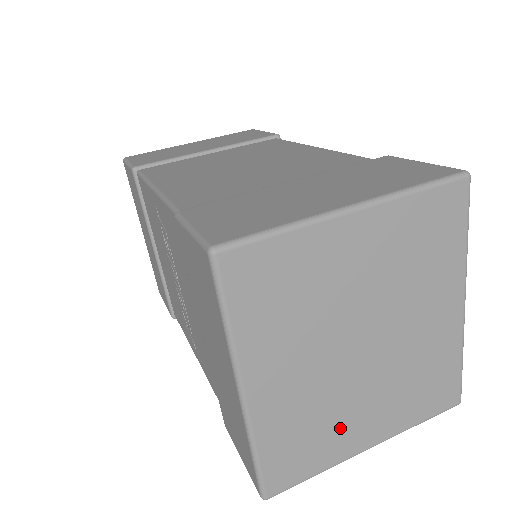
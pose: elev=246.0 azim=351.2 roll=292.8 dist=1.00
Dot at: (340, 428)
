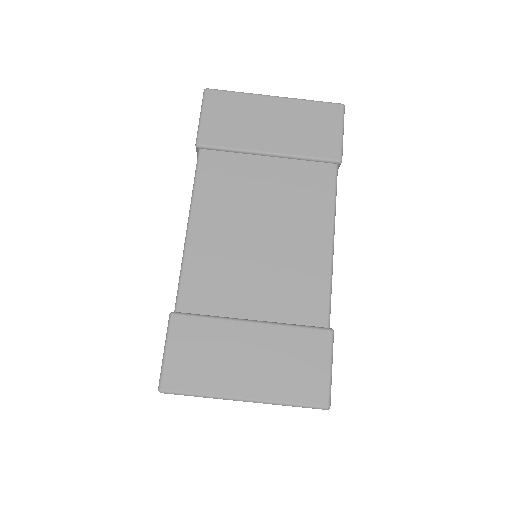
Dot at: occluded
